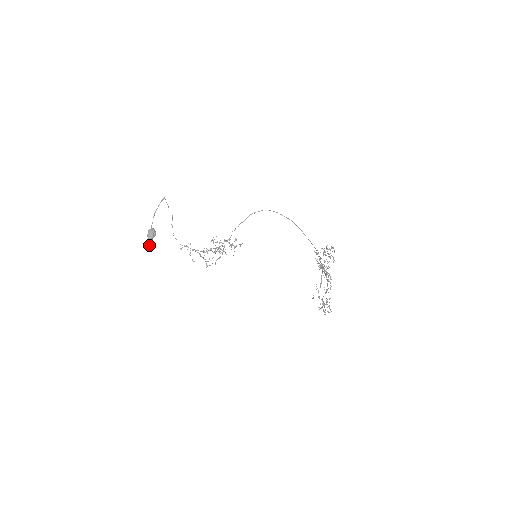
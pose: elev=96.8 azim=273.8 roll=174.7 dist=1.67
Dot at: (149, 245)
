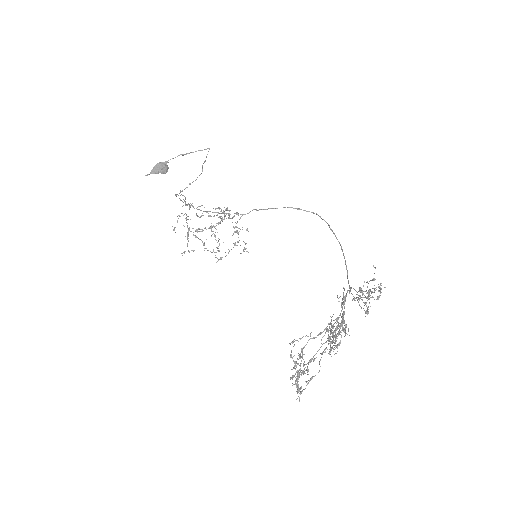
Dot at: (147, 174)
